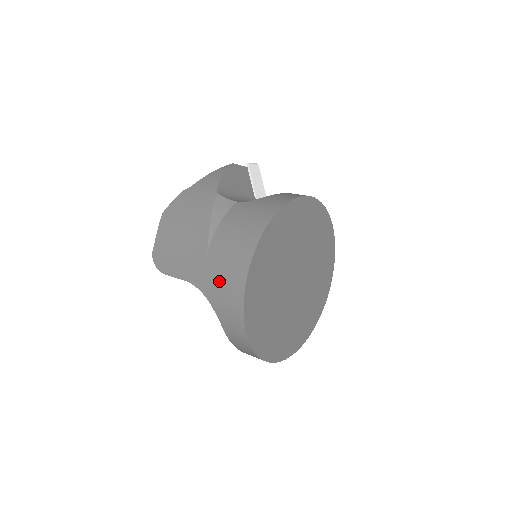
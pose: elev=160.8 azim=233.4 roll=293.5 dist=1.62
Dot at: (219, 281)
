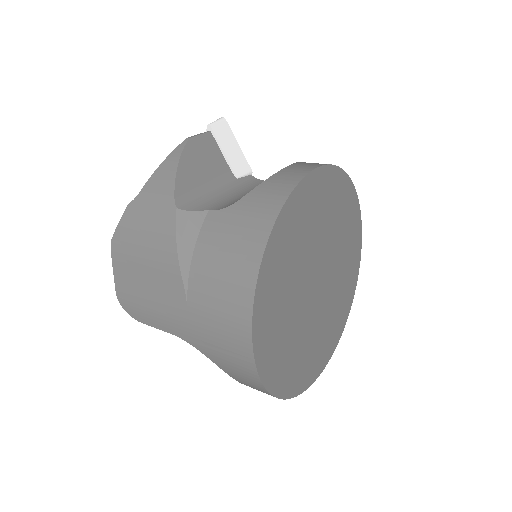
Dot at: (215, 340)
